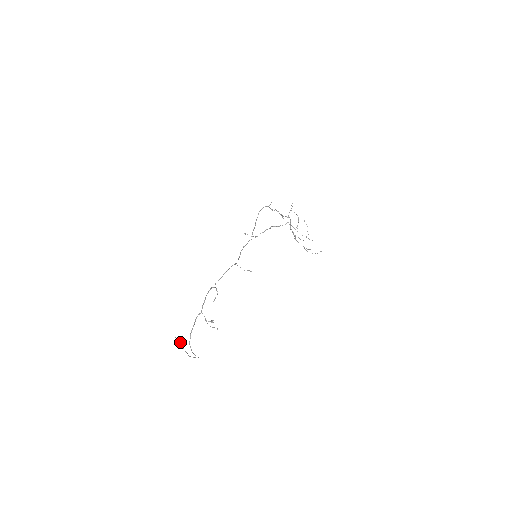
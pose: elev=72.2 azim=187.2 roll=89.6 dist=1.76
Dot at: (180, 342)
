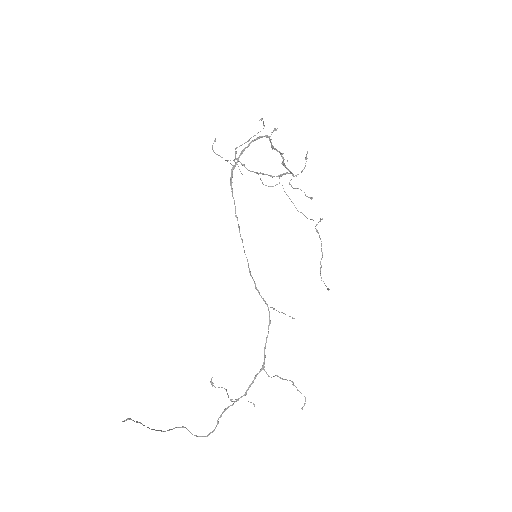
Dot at: occluded
